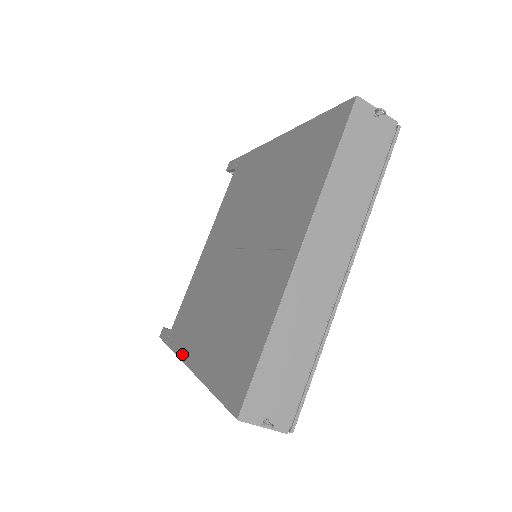
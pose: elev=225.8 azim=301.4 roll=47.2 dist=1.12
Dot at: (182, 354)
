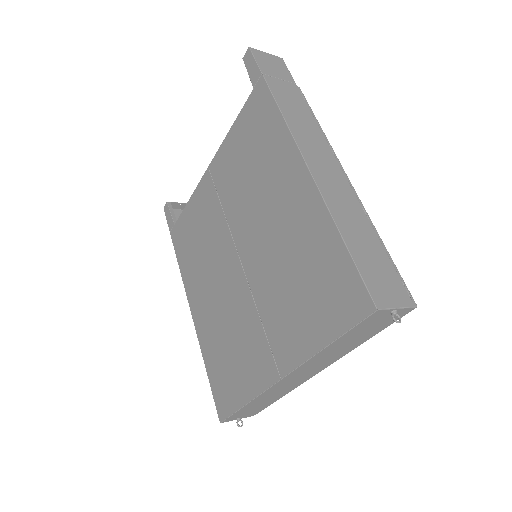
Dot at: (185, 282)
